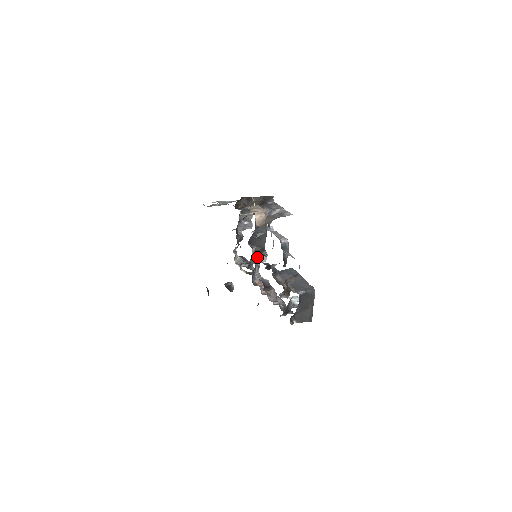
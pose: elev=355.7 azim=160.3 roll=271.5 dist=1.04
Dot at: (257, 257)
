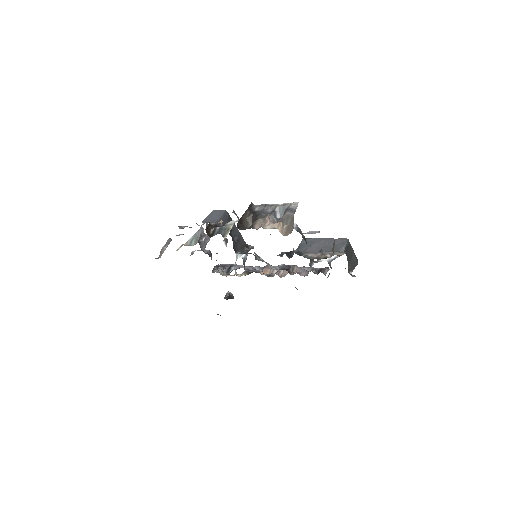
Dot at: occluded
